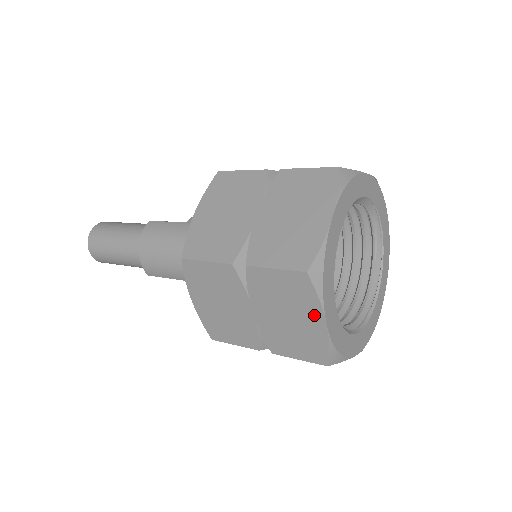
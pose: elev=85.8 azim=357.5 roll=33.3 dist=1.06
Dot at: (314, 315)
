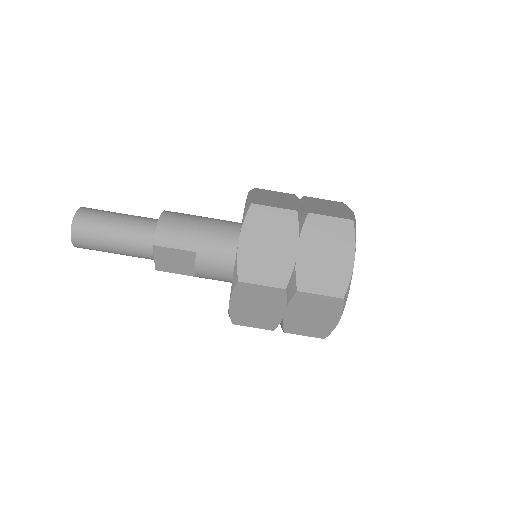
Dot at: (348, 253)
